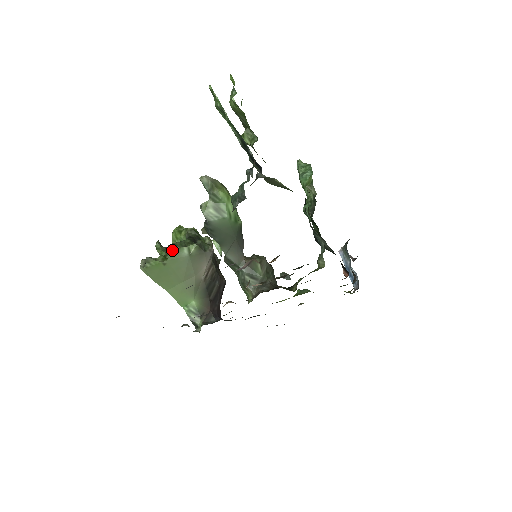
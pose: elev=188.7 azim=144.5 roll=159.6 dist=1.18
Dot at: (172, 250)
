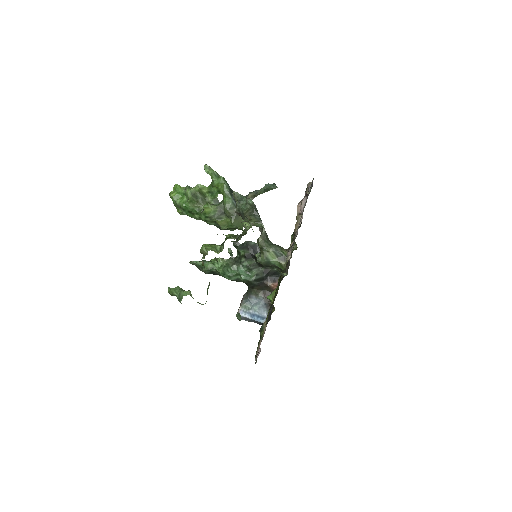
Dot at: occluded
